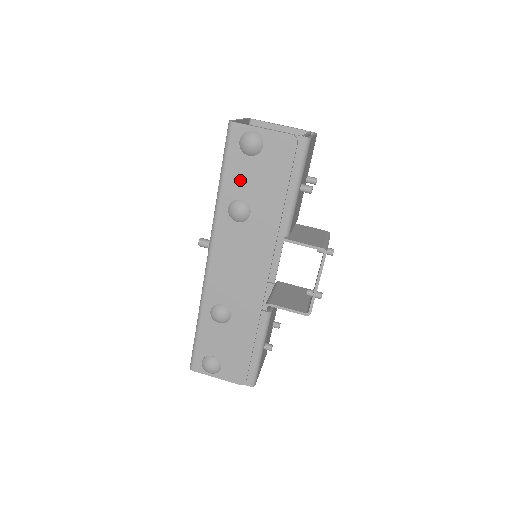
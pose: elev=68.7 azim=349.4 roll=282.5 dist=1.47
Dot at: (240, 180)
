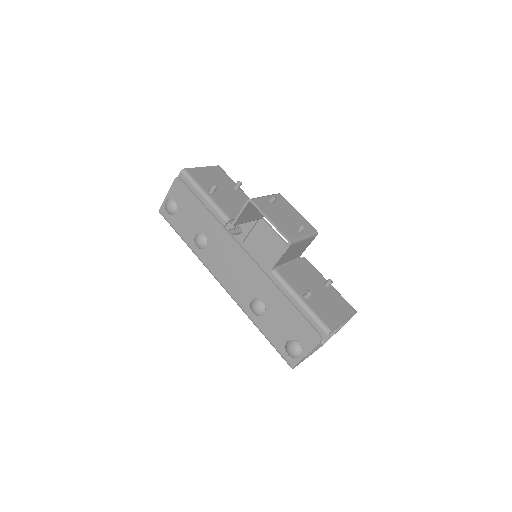
Dot at: (186, 228)
